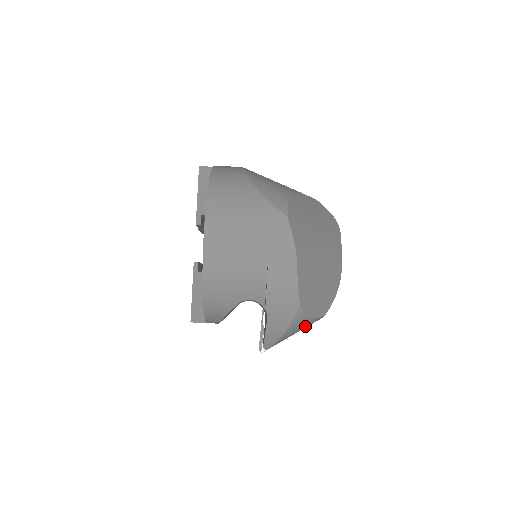
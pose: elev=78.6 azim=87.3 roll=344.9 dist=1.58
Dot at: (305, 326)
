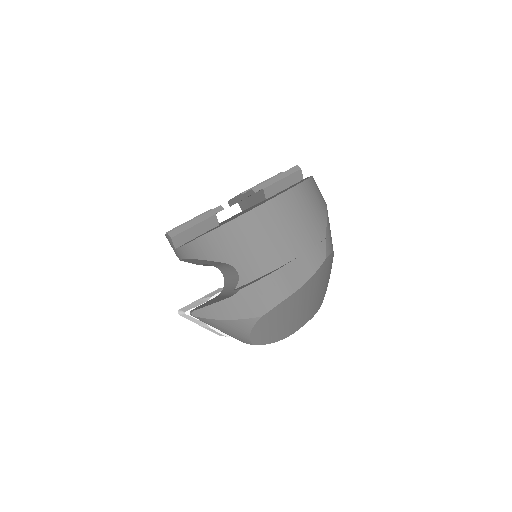
Dot at: (235, 334)
